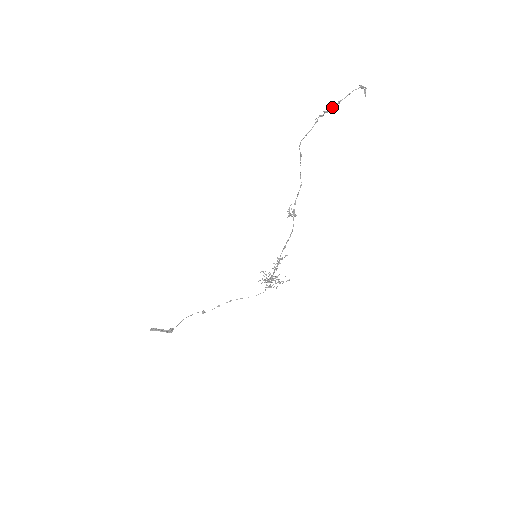
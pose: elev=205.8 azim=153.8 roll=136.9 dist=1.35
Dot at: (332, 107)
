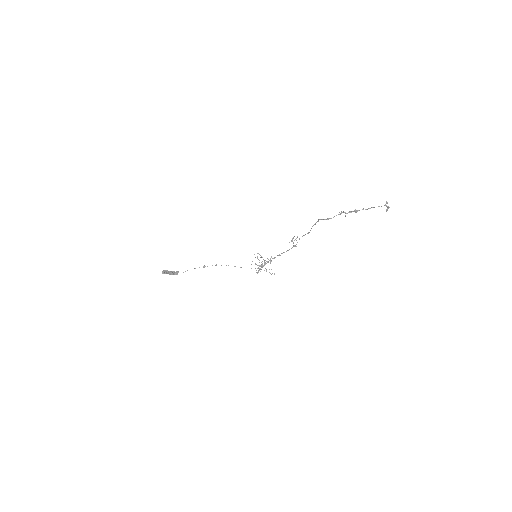
Dot at: (357, 210)
